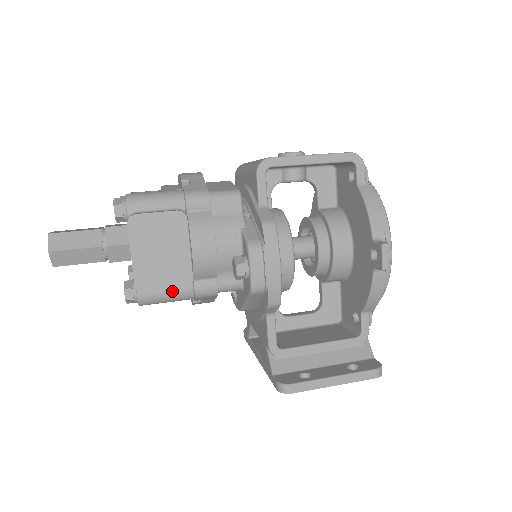
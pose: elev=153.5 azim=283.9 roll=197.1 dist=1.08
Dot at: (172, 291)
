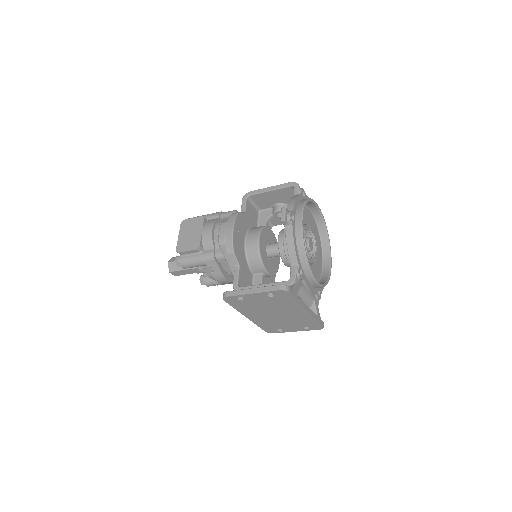
Dot at: (193, 256)
